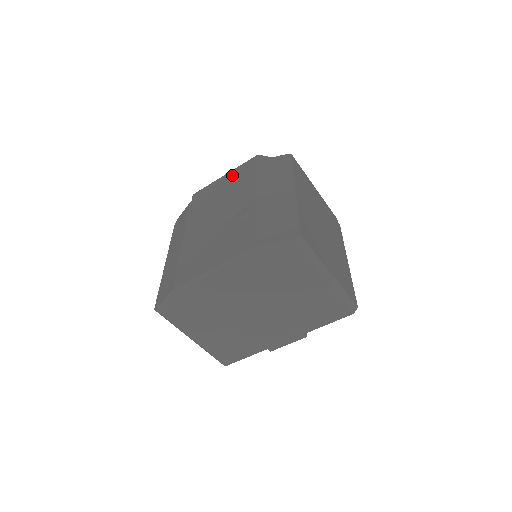
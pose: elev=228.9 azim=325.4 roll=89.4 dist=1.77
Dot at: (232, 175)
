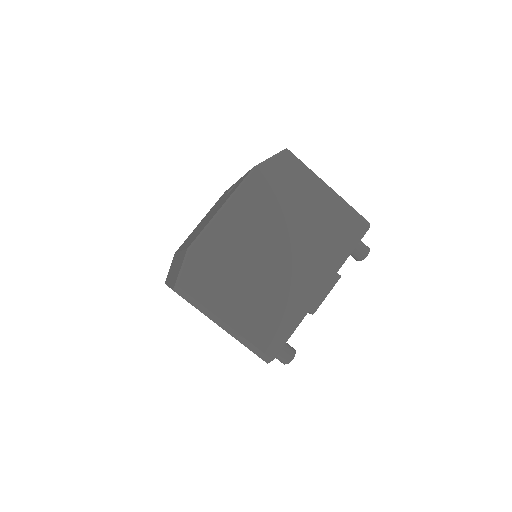
Dot at: occluded
